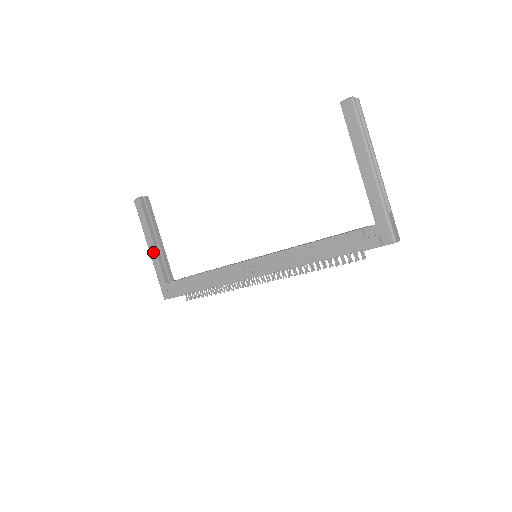
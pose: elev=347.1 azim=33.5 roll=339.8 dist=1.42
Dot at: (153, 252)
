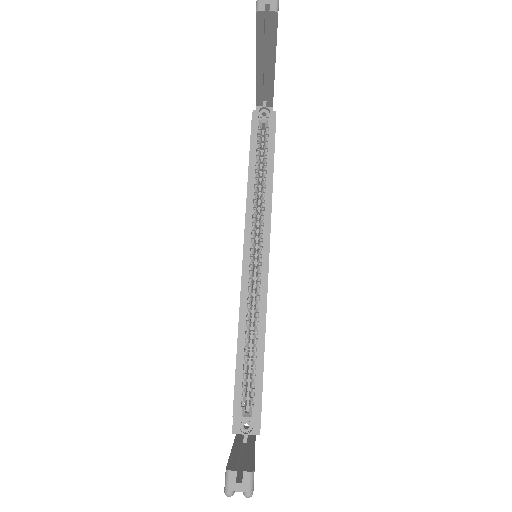
Dot at: occluded
